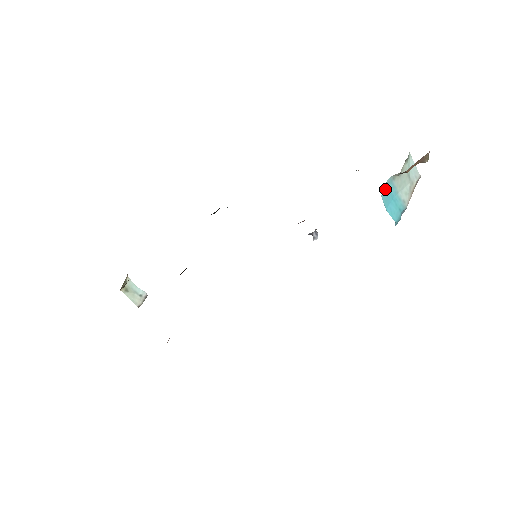
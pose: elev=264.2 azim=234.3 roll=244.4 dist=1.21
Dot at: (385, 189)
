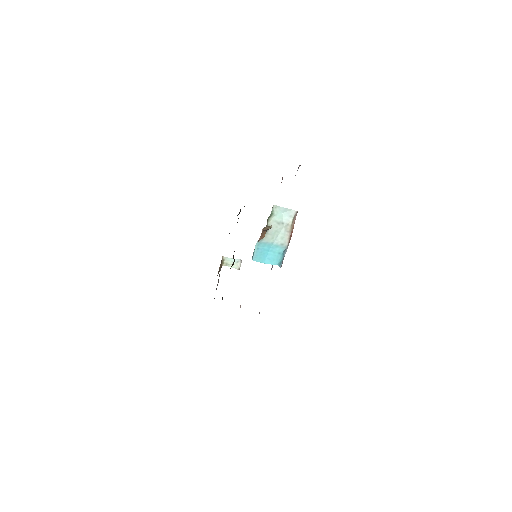
Dot at: (256, 252)
